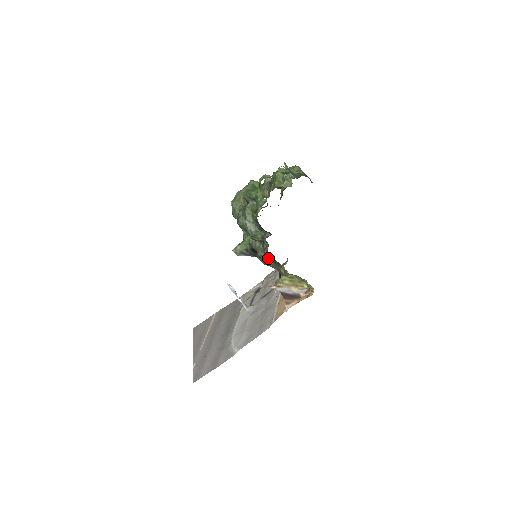
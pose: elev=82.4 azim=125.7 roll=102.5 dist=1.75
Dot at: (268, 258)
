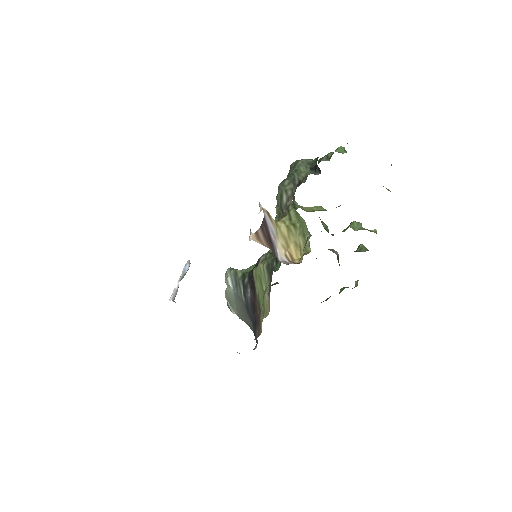
Dot at: (292, 183)
